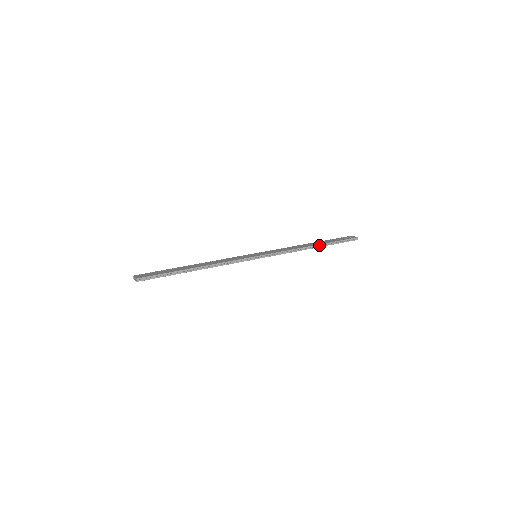
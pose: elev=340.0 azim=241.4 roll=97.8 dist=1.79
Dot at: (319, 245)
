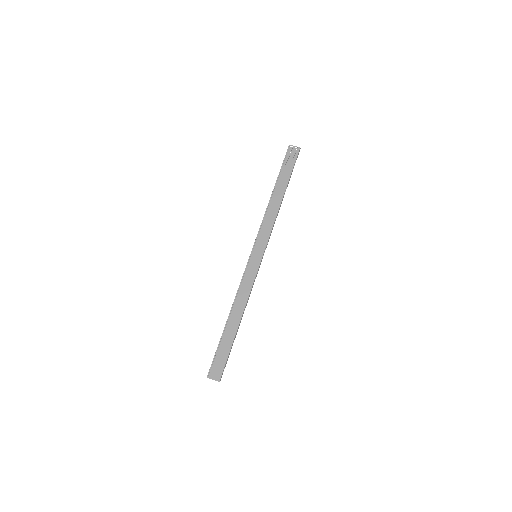
Dot at: occluded
